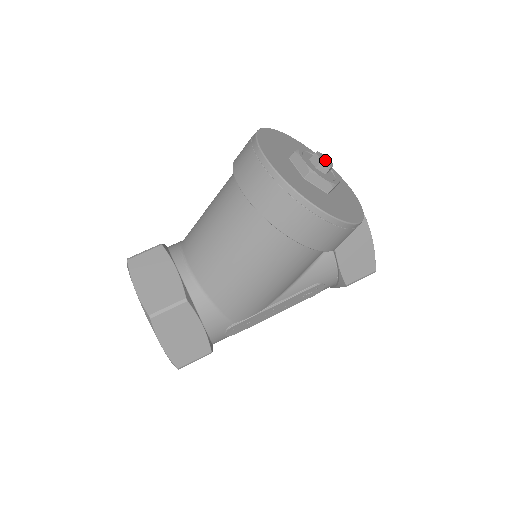
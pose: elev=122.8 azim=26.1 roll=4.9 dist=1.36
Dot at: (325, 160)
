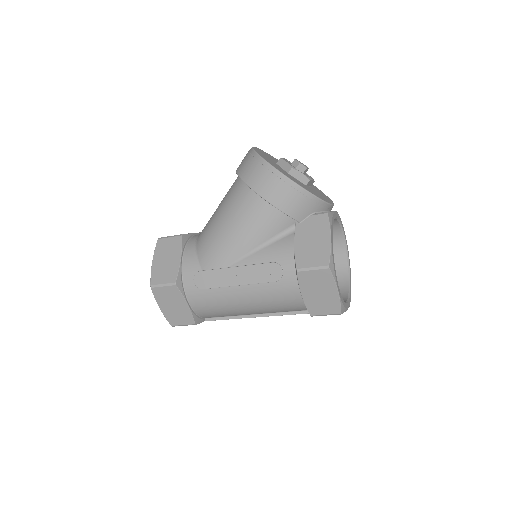
Dot at: occluded
